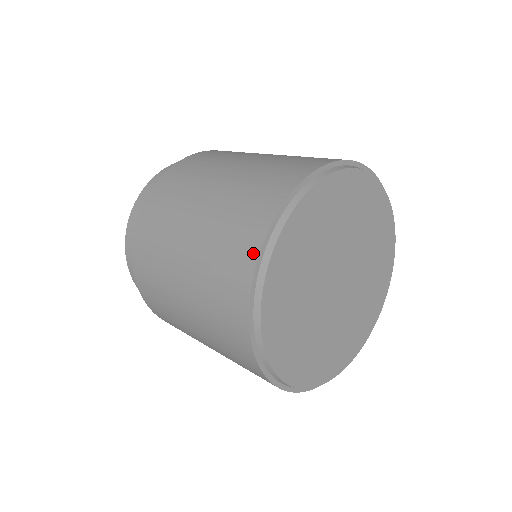
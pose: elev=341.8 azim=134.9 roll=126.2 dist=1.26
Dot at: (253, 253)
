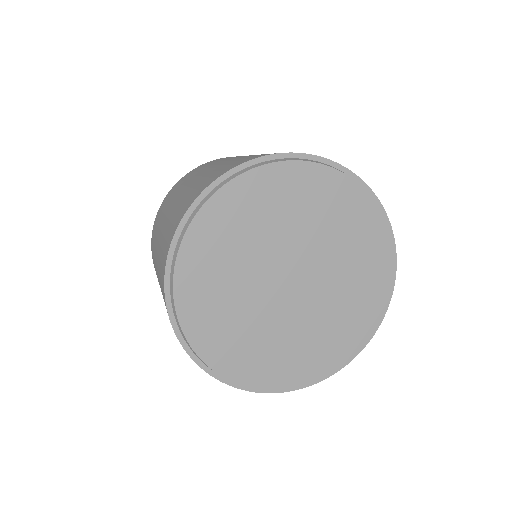
Dot at: (213, 179)
